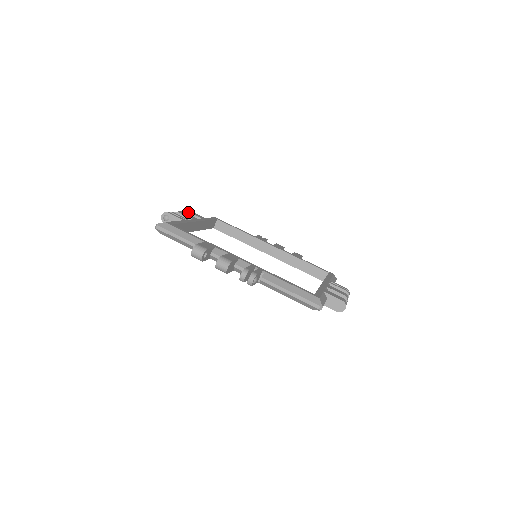
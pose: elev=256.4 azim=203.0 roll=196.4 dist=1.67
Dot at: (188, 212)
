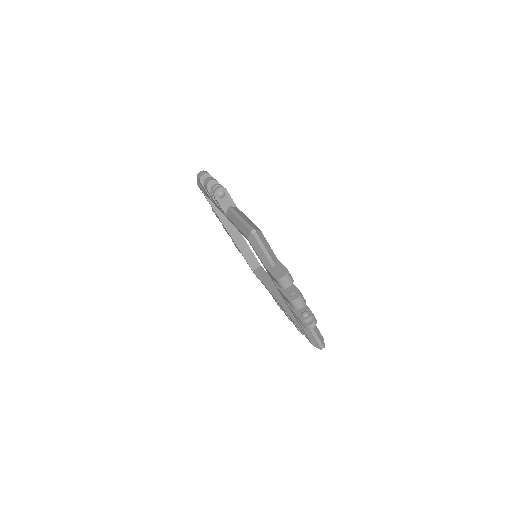
Dot at: occluded
